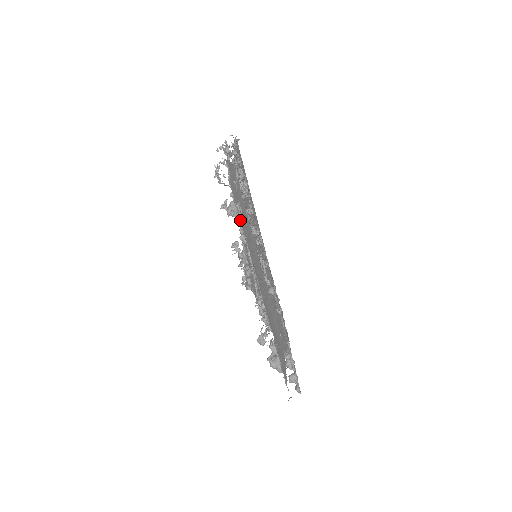
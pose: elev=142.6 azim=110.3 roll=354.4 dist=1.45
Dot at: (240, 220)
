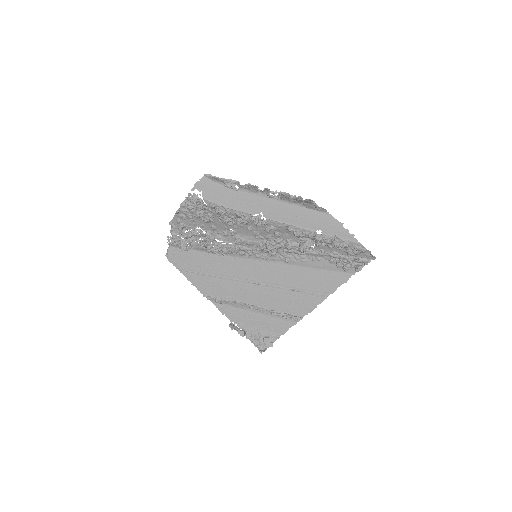
Dot at: (234, 190)
